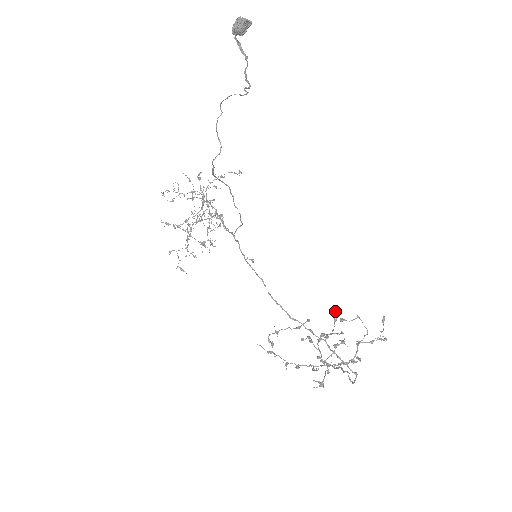
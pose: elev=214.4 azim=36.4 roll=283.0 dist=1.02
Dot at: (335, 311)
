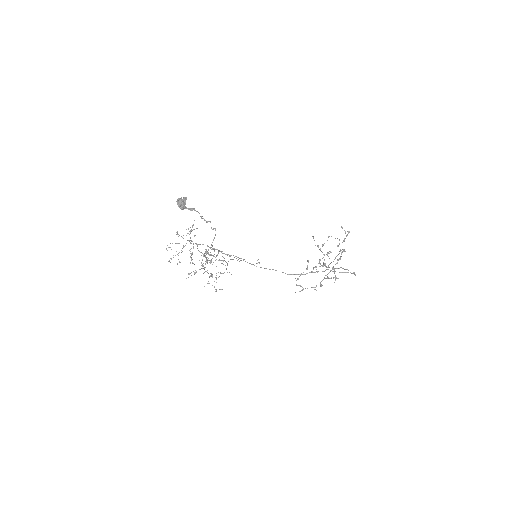
Dot at: occluded
